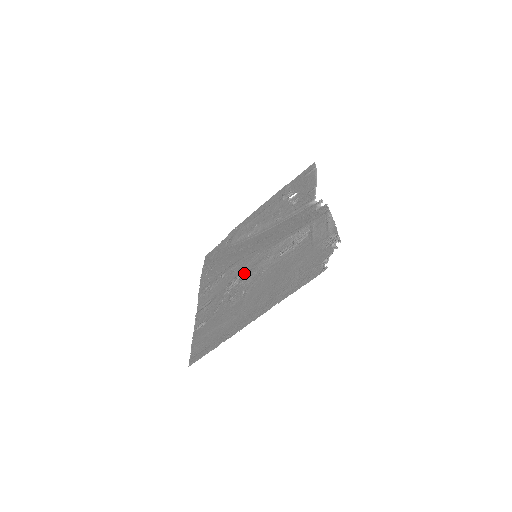
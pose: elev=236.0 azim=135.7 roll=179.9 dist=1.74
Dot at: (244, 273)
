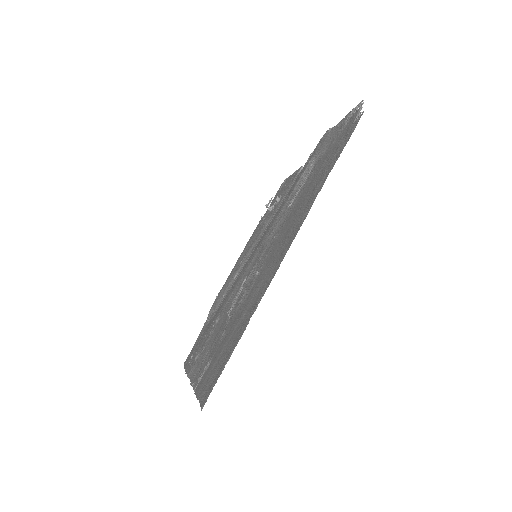
Dot at: (247, 274)
